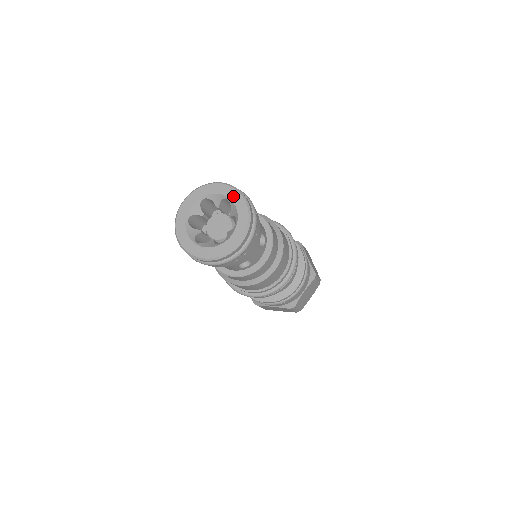
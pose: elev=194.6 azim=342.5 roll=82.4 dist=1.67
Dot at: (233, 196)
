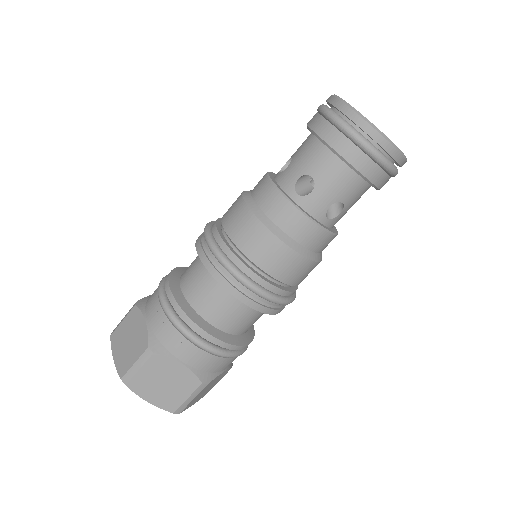
Dot at: occluded
